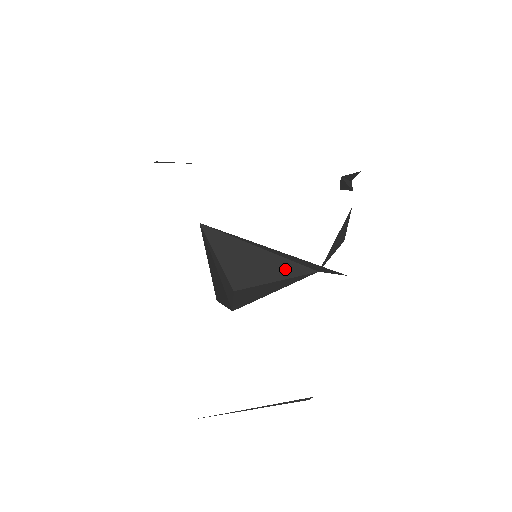
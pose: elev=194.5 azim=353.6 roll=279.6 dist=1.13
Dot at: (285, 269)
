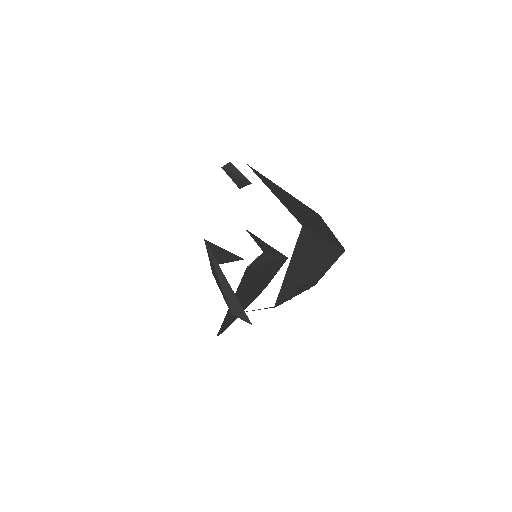
Dot at: (224, 296)
